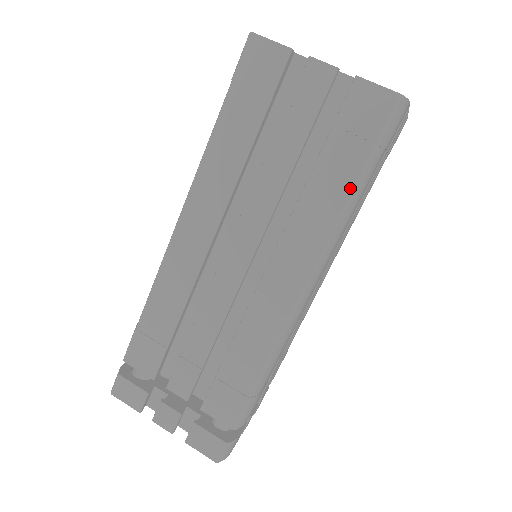
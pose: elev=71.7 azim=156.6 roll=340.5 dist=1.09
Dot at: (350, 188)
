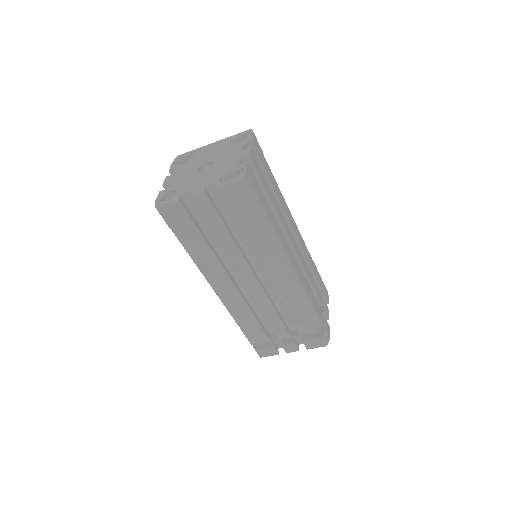
Dot at: (261, 225)
